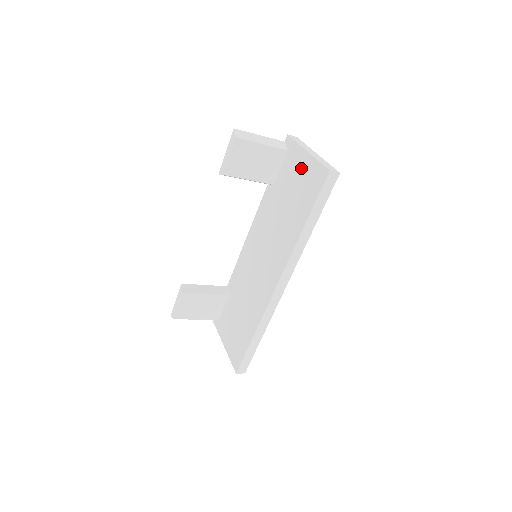
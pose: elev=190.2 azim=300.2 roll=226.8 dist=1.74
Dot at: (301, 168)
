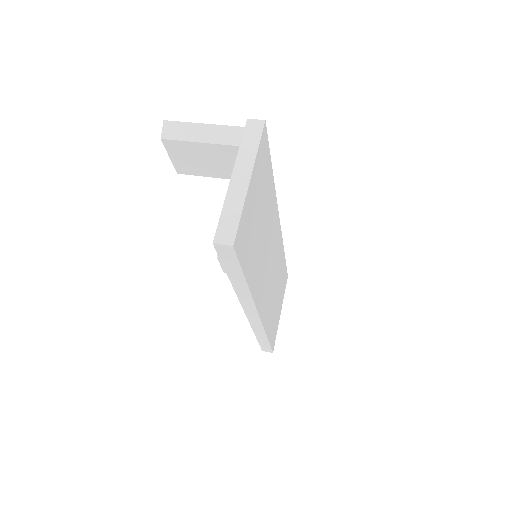
Dot at: occluded
